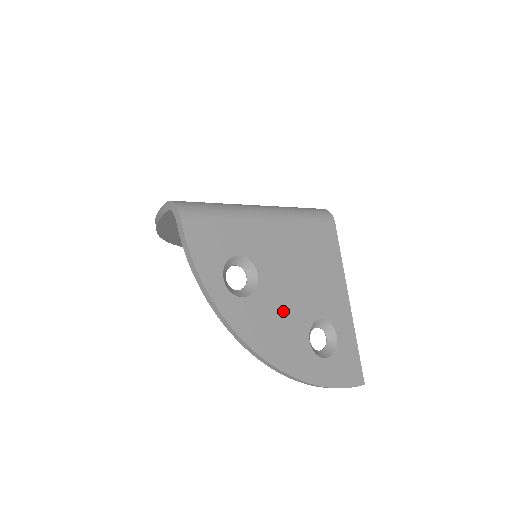
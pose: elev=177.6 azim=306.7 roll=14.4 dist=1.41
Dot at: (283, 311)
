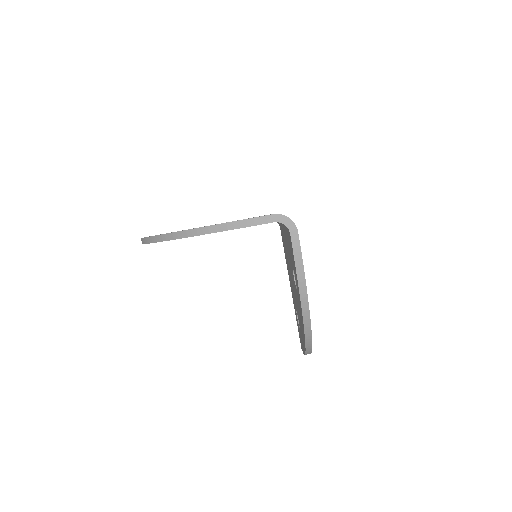
Dot at: occluded
